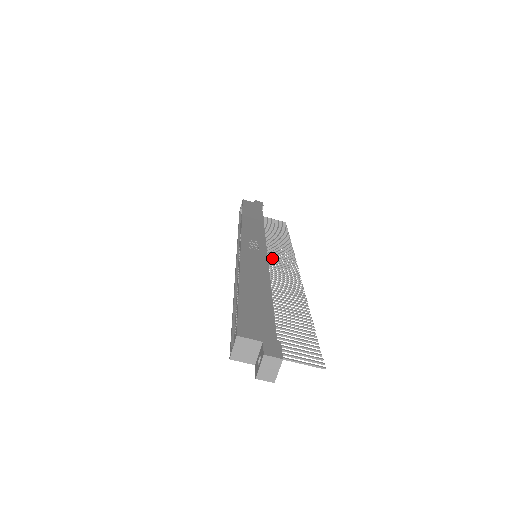
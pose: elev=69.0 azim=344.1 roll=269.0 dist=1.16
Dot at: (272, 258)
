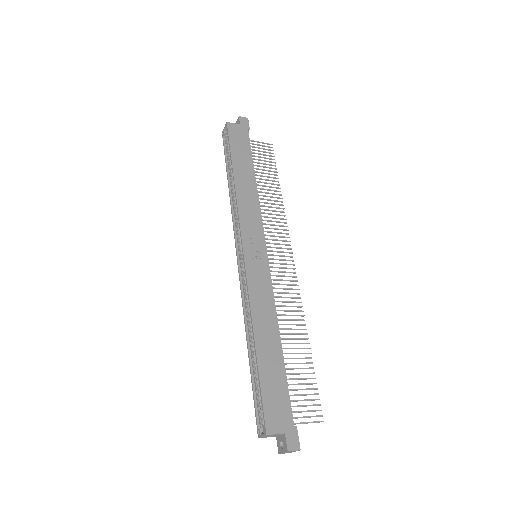
Dot at: (269, 247)
